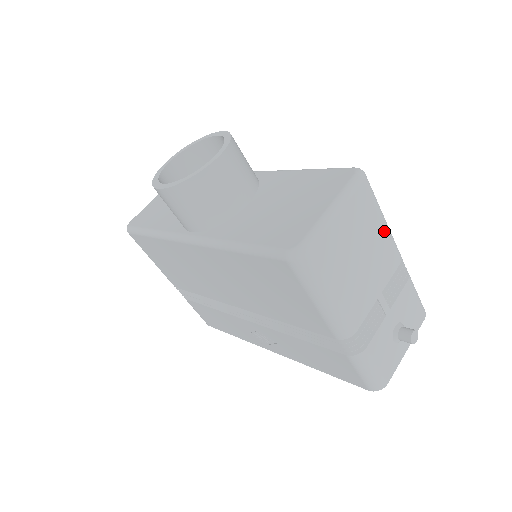
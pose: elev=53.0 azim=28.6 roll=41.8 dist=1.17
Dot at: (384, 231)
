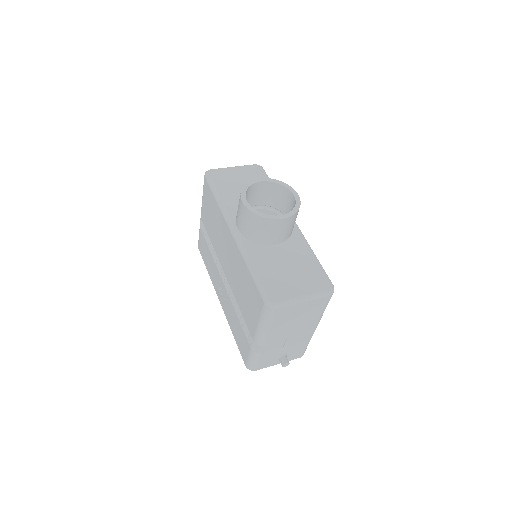
Dot at: (318, 317)
